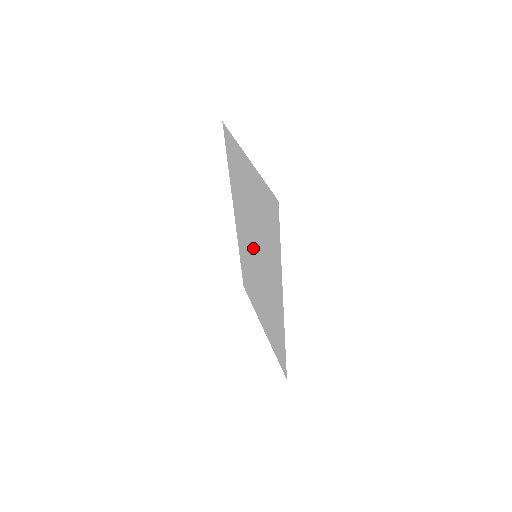
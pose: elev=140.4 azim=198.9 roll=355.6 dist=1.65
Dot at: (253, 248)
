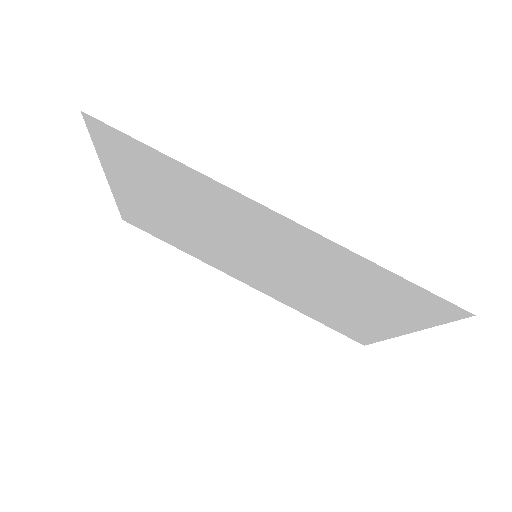
Dot at: (248, 256)
